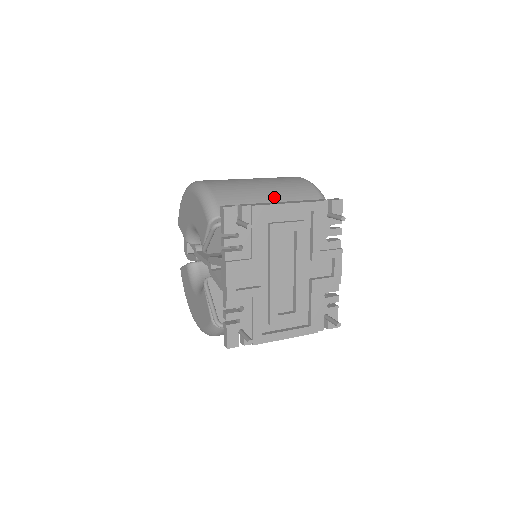
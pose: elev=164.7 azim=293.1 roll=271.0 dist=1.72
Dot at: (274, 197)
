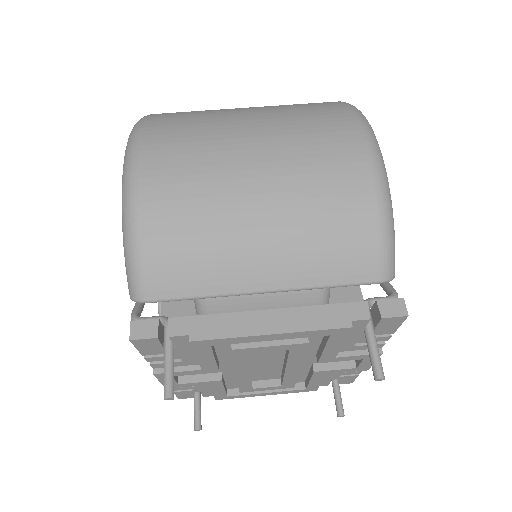
Dot at: (272, 253)
